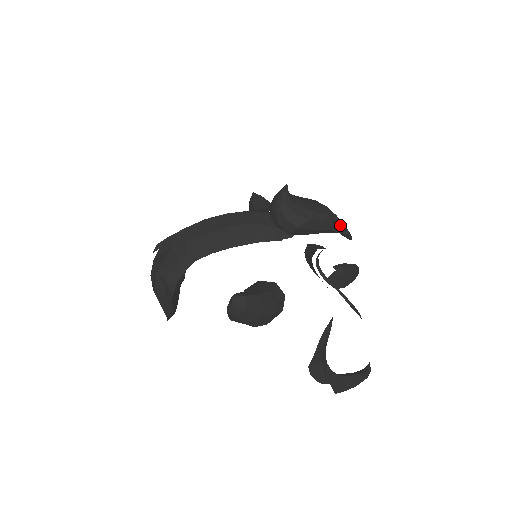
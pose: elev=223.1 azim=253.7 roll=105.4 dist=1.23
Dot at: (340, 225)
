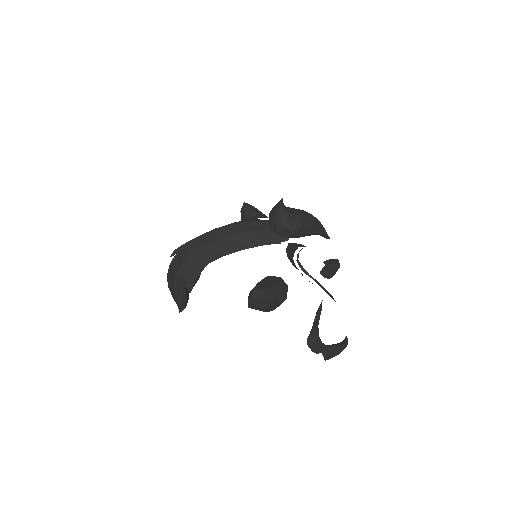
Dot at: (322, 229)
